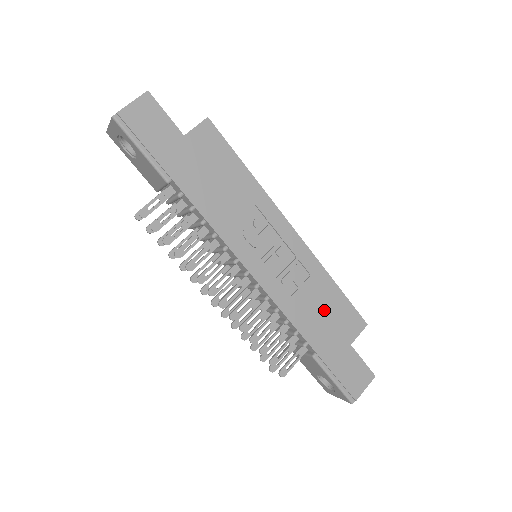
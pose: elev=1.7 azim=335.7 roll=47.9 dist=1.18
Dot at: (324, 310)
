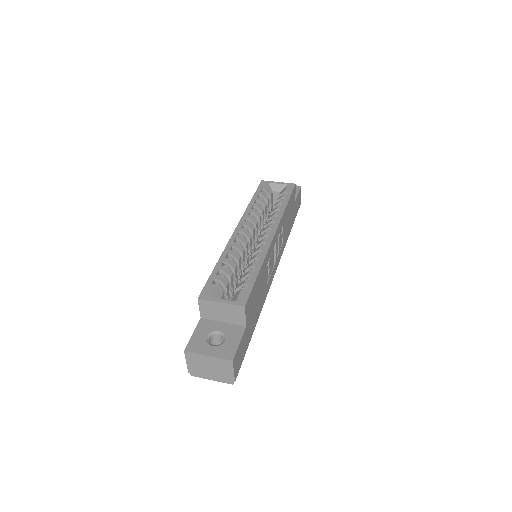
Dot at: (288, 218)
